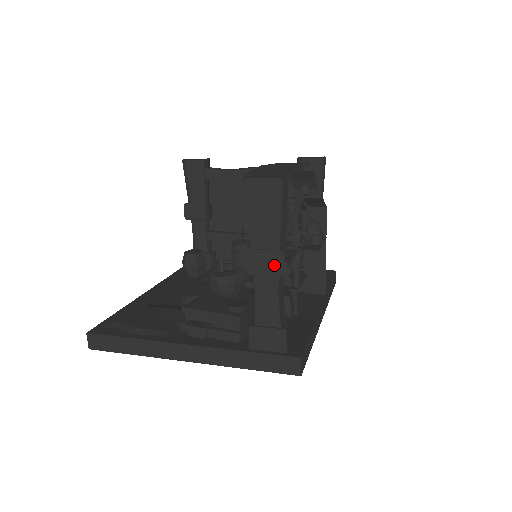
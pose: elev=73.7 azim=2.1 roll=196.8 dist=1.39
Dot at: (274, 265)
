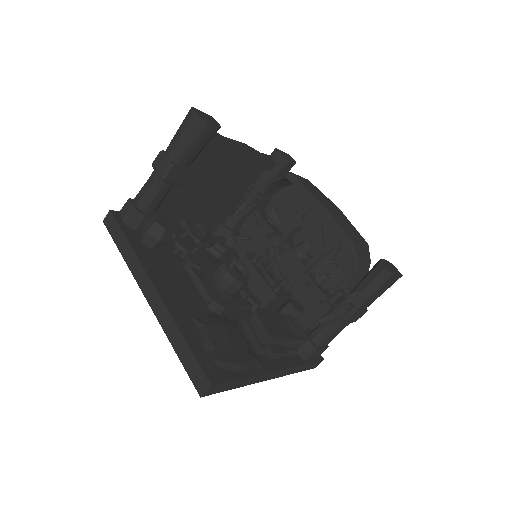
Dot at: (358, 317)
